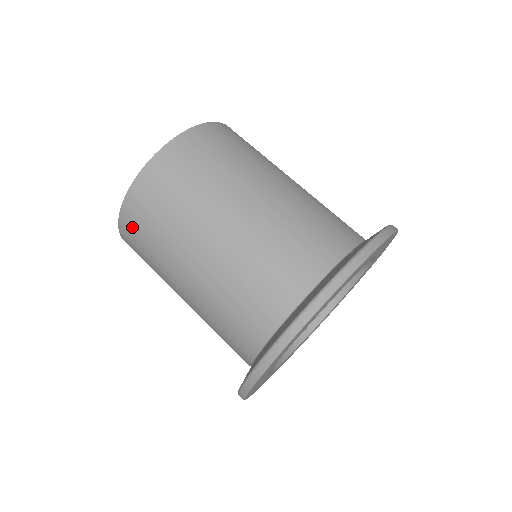
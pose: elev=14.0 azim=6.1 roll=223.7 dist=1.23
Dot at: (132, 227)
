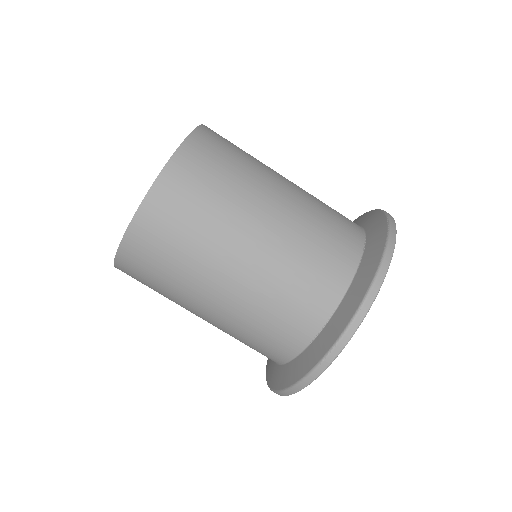
Dot at: (142, 249)
